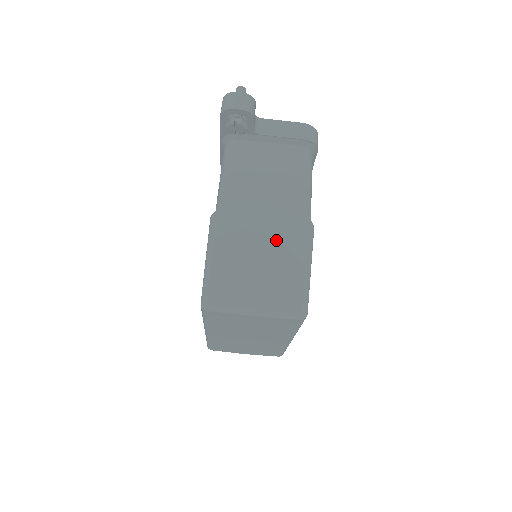
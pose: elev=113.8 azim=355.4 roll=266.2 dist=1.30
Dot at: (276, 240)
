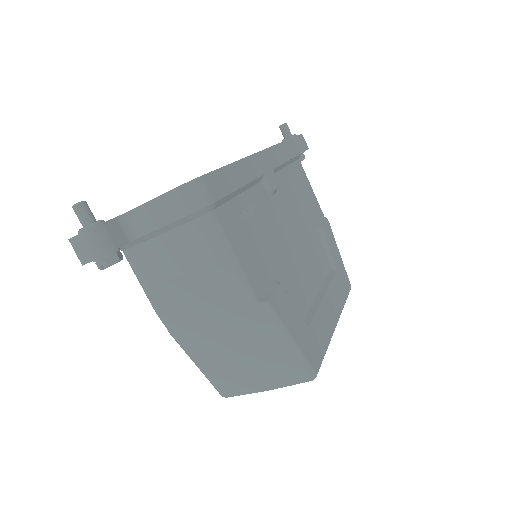
Dot at: (238, 333)
